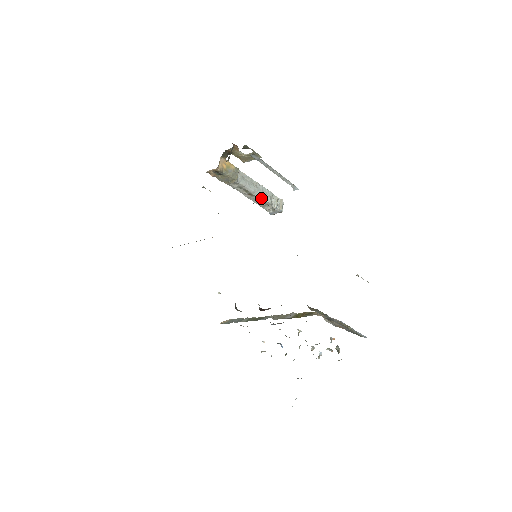
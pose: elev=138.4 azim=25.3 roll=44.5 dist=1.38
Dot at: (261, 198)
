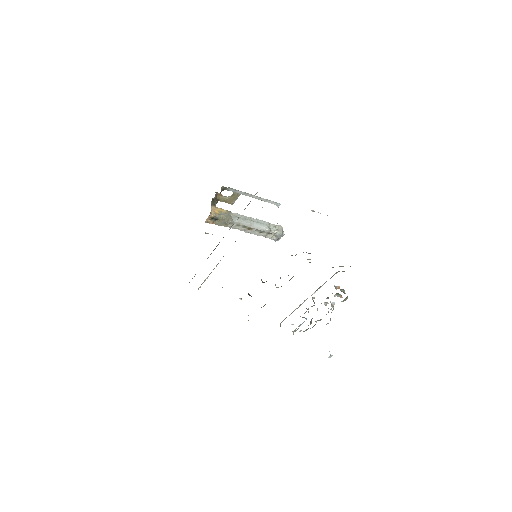
Dot at: (260, 228)
